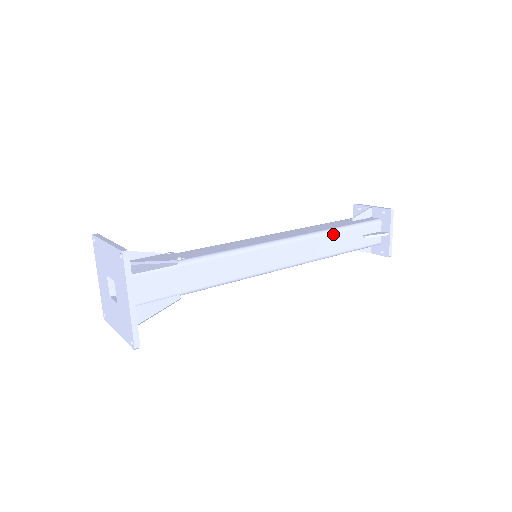
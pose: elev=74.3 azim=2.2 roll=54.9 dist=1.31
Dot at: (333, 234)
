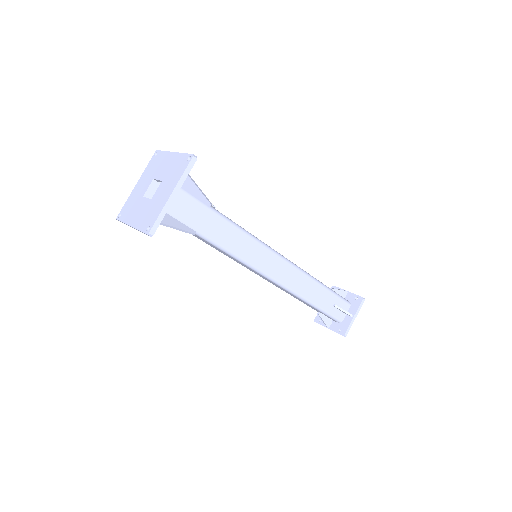
Dot at: (316, 283)
